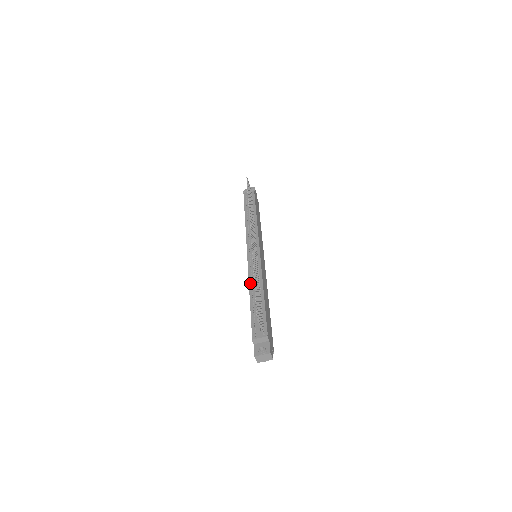
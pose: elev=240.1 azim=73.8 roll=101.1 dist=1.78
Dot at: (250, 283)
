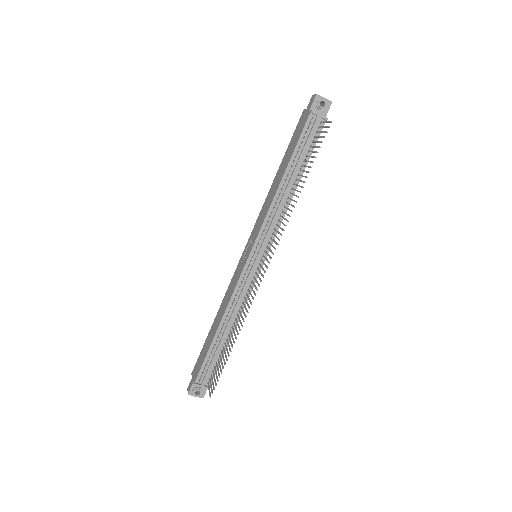
Dot at: (228, 310)
